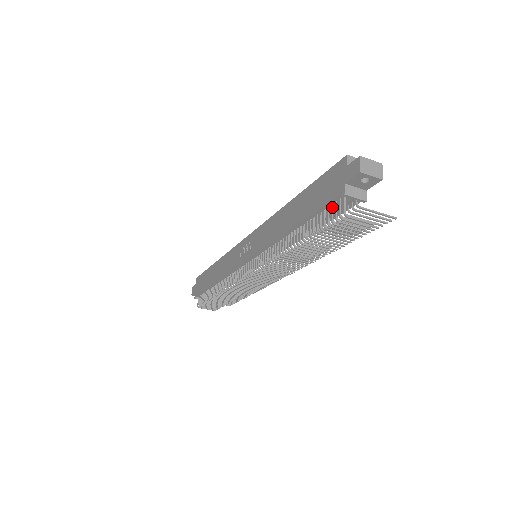
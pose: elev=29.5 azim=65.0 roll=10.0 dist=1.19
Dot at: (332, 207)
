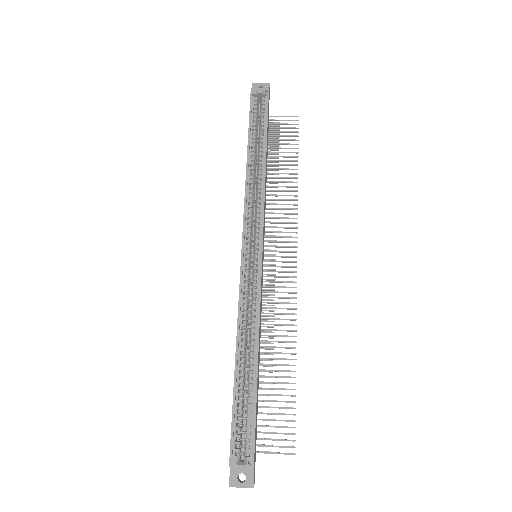
Dot at: occluded
